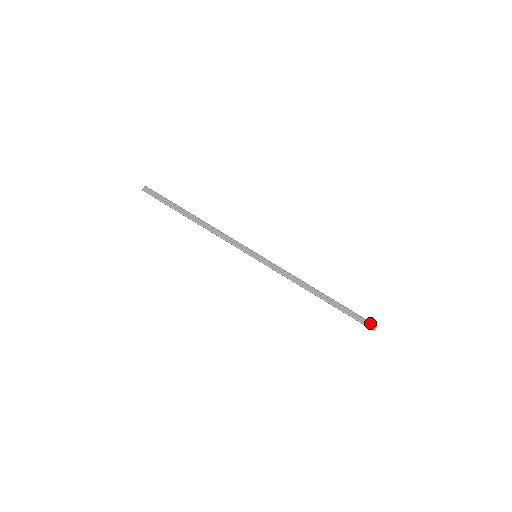
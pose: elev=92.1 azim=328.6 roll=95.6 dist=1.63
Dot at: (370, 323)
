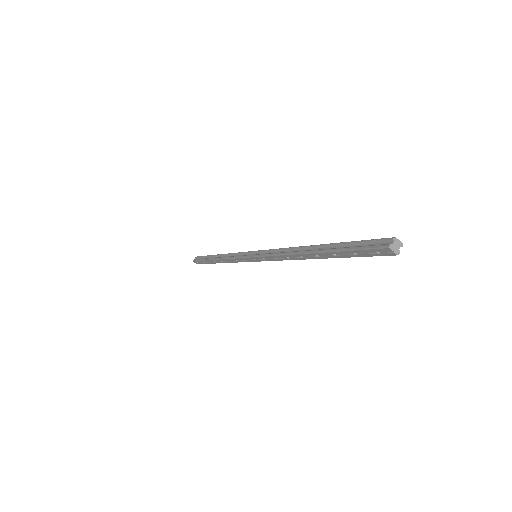
Dot at: (380, 240)
